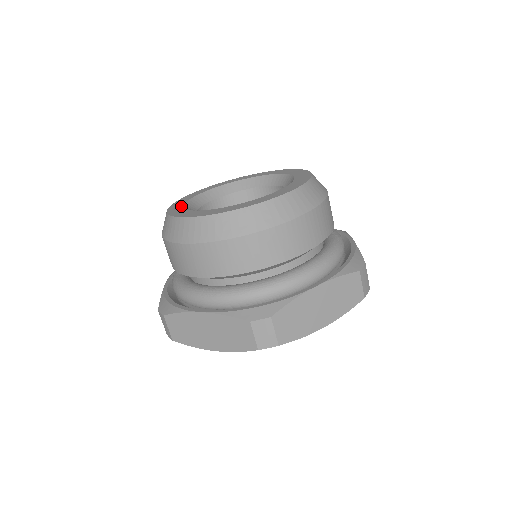
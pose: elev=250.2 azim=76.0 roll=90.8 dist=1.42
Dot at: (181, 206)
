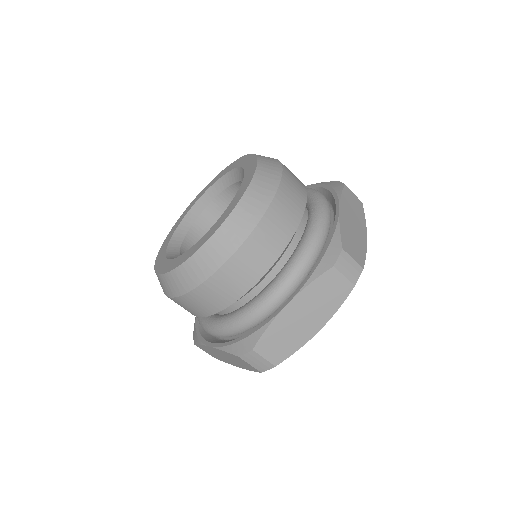
Dot at: (166, 245)
